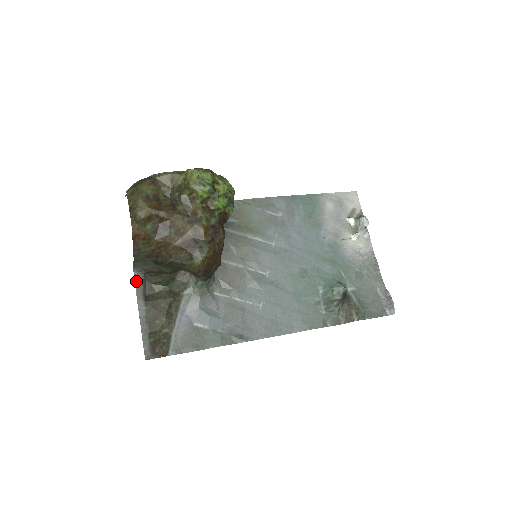
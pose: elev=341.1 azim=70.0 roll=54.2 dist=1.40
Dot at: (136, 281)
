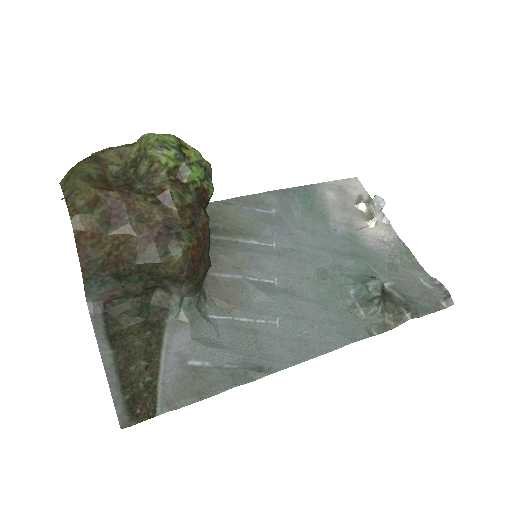
Dot at: (92, 316)
